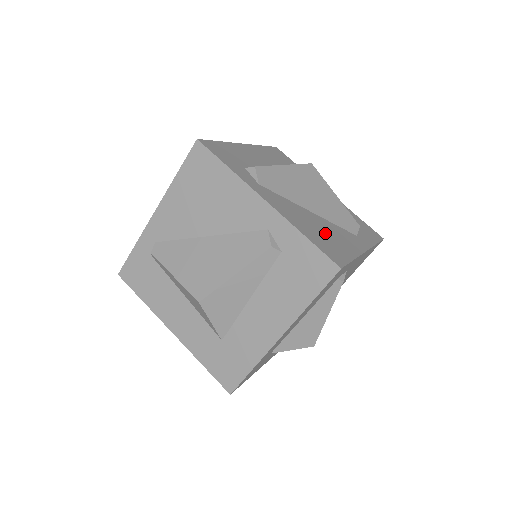
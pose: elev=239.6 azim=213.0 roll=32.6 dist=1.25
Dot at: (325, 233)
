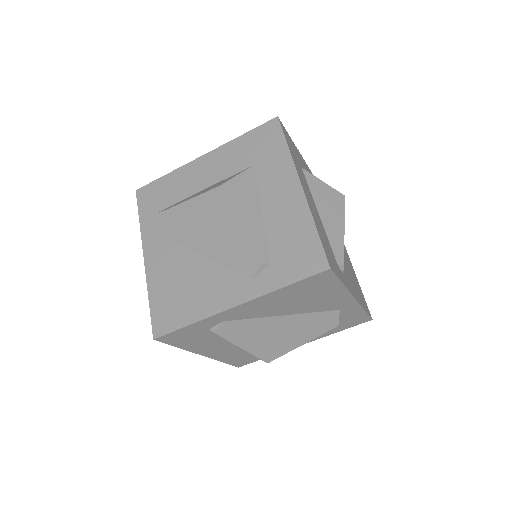
Dot at: (186, 288)
